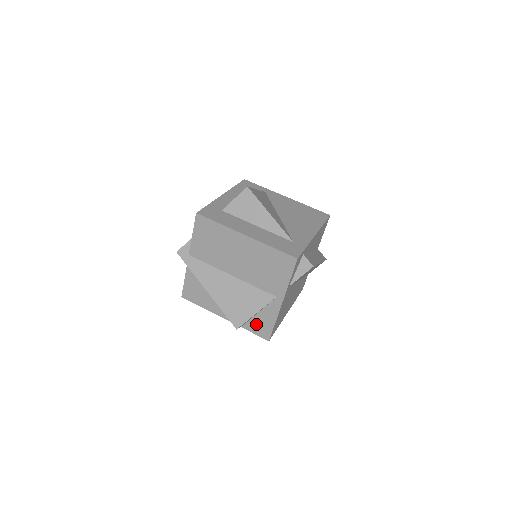
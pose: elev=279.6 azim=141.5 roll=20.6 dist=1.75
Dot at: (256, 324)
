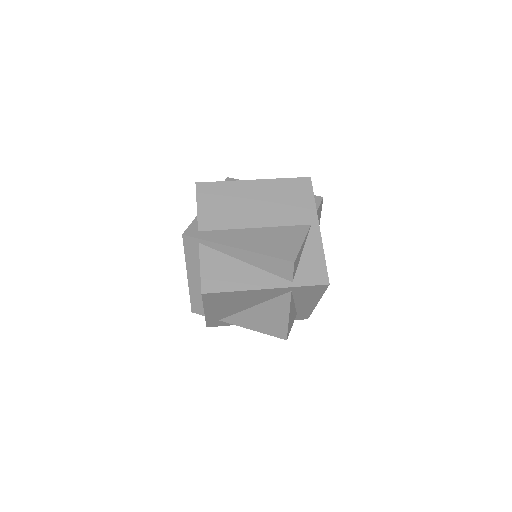
Dot at: (306, 271)
